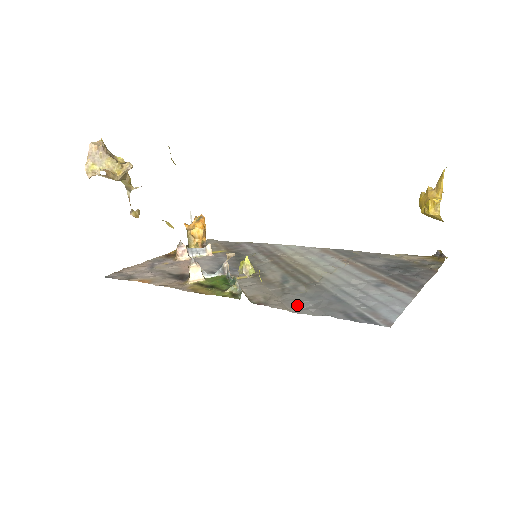
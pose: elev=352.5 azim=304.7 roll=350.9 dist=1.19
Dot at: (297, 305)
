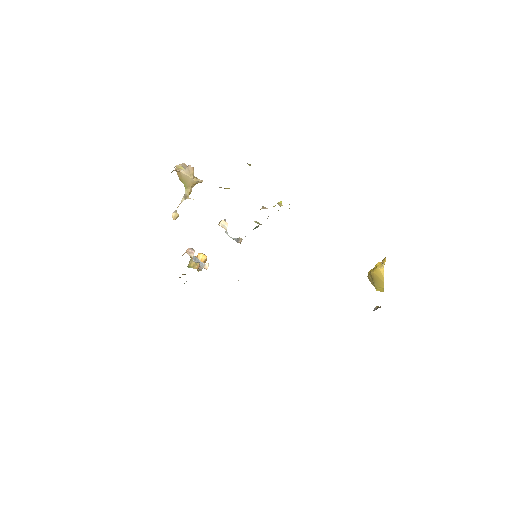
Dot at: occluded
